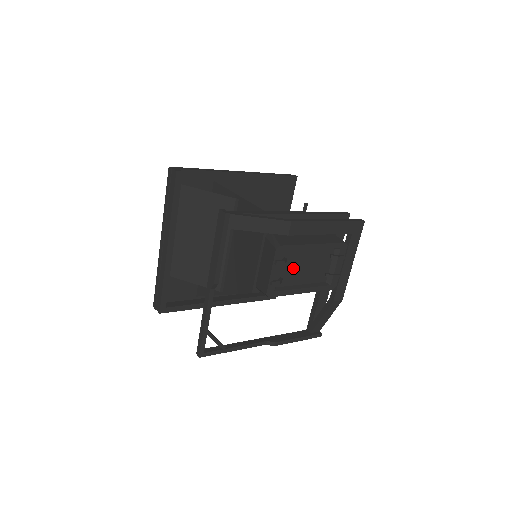
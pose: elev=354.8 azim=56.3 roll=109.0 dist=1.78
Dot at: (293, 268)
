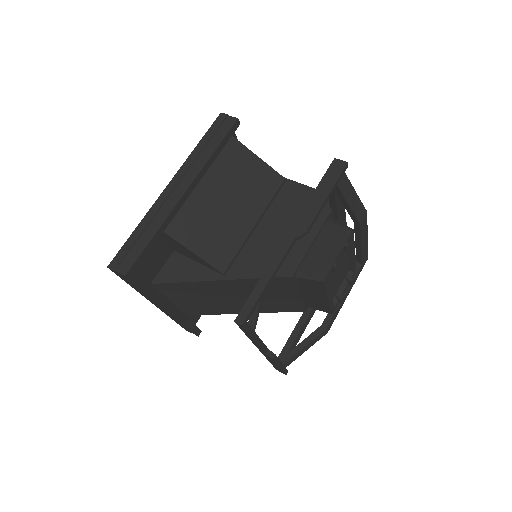
Dot at: occluded
